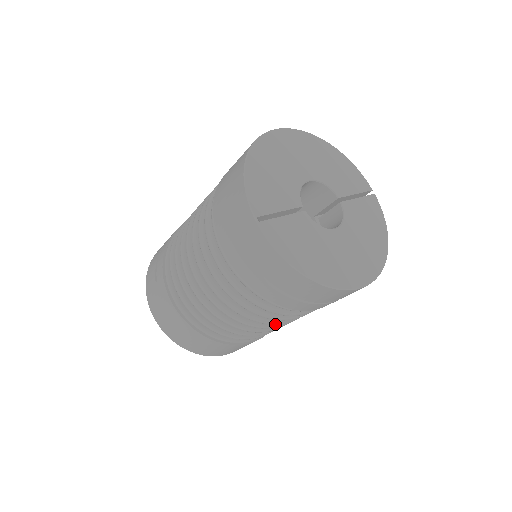
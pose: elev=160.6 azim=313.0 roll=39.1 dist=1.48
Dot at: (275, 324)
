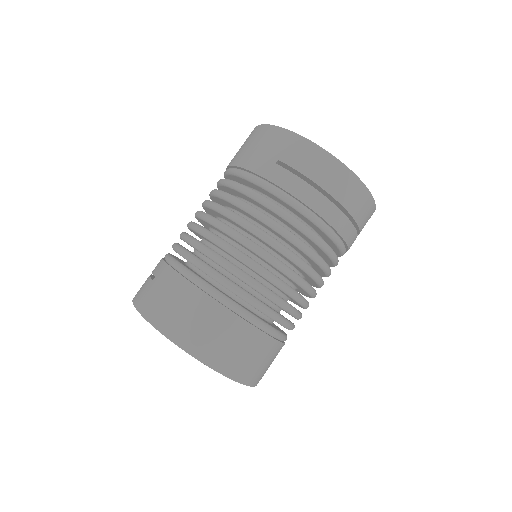
Dot at: (299, 261)
